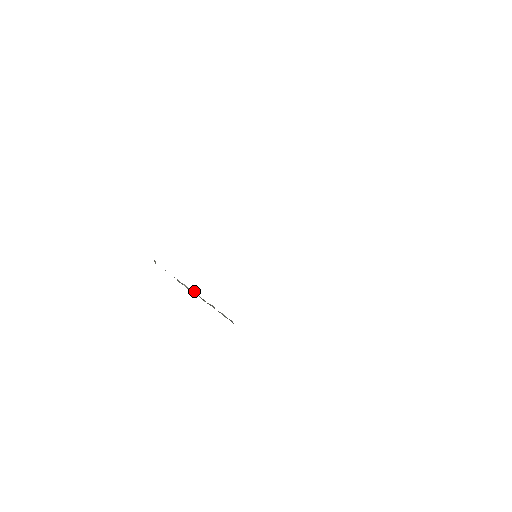
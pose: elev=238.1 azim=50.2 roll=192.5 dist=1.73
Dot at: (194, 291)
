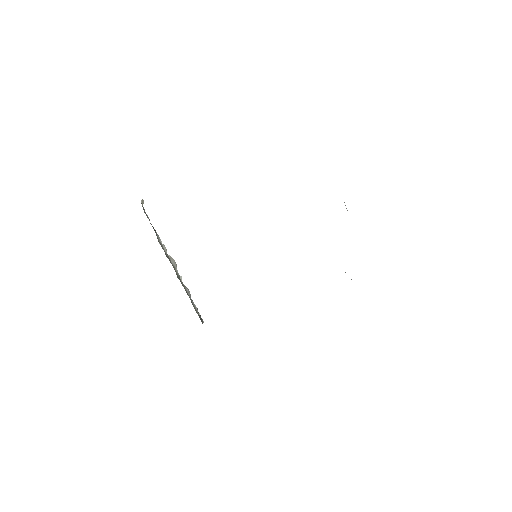
Dot at: (174, 261)
